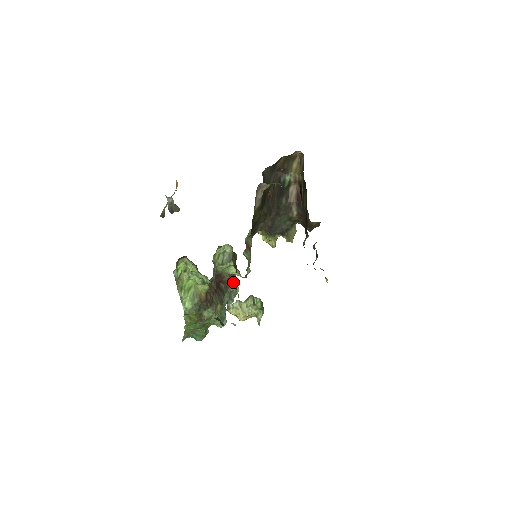
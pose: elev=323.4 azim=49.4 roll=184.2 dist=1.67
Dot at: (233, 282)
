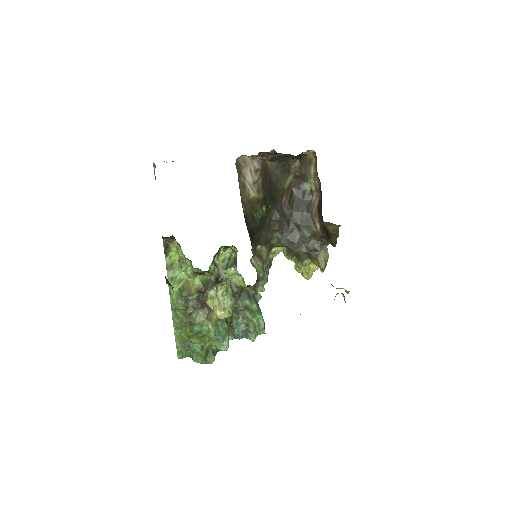
Dot at: (247, 303)
